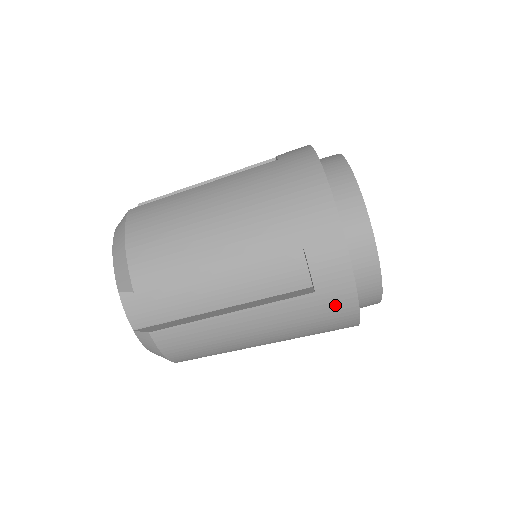
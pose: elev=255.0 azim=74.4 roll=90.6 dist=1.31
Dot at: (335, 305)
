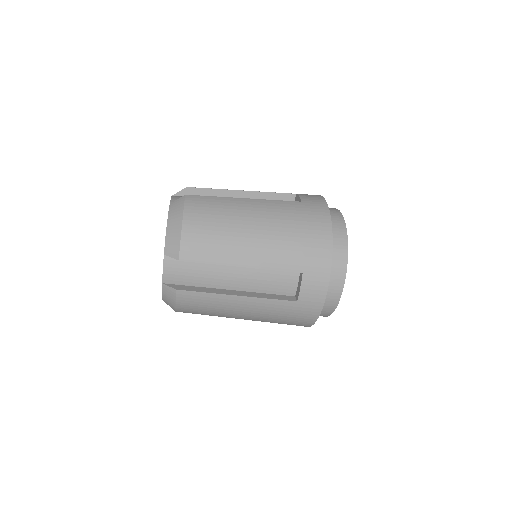
Dot at: occluded
